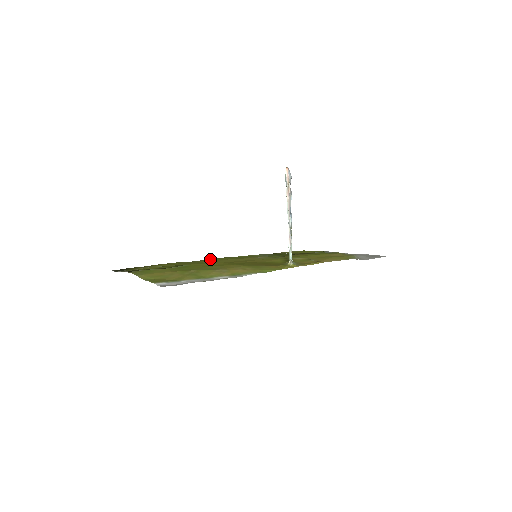
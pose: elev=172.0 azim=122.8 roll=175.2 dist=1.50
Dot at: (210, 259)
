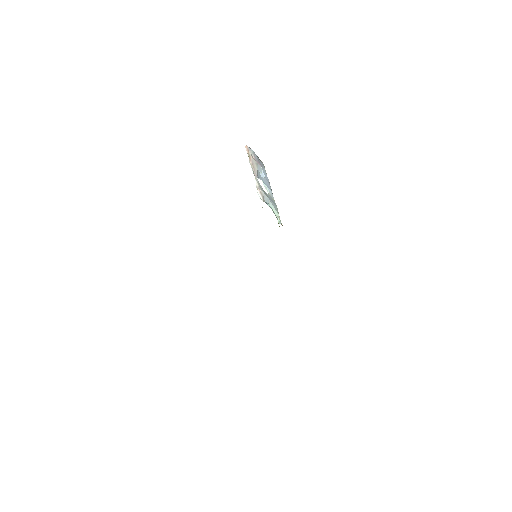
Dot at: occluded
